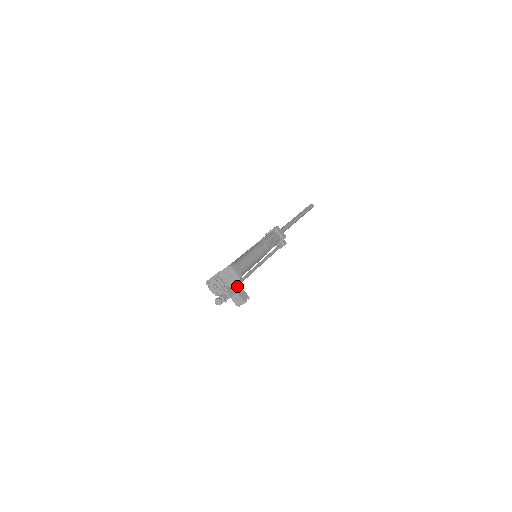
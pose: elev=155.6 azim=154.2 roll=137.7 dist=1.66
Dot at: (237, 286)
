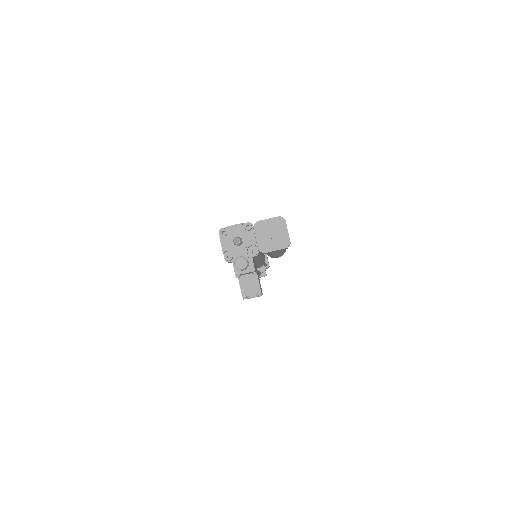
Dot at: occluded
